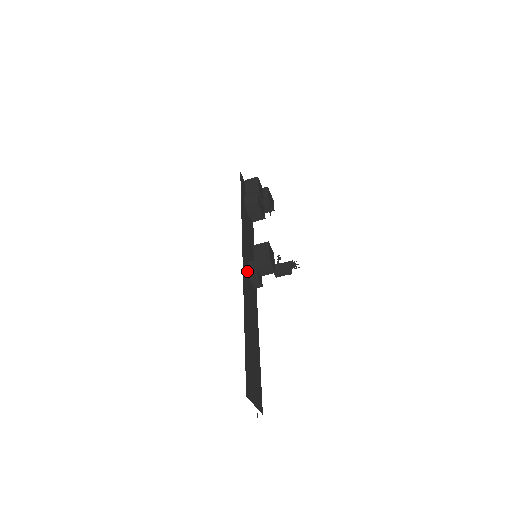
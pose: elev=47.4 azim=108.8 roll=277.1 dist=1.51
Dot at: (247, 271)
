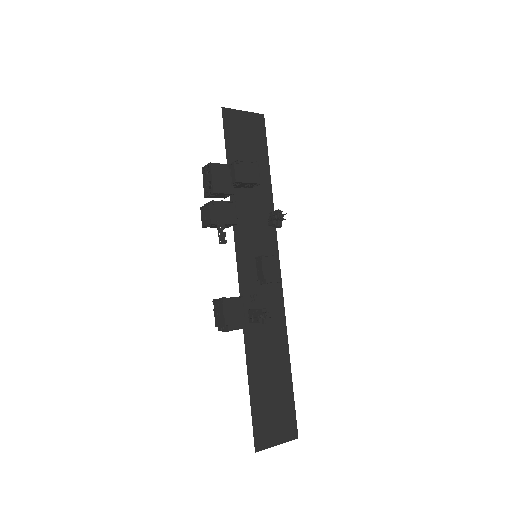
Dot at: (252, 276)
